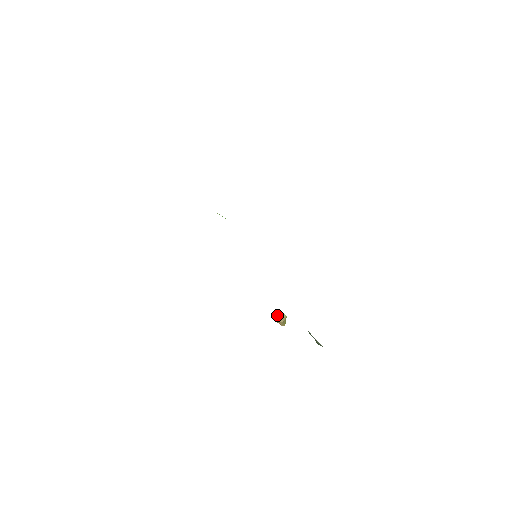
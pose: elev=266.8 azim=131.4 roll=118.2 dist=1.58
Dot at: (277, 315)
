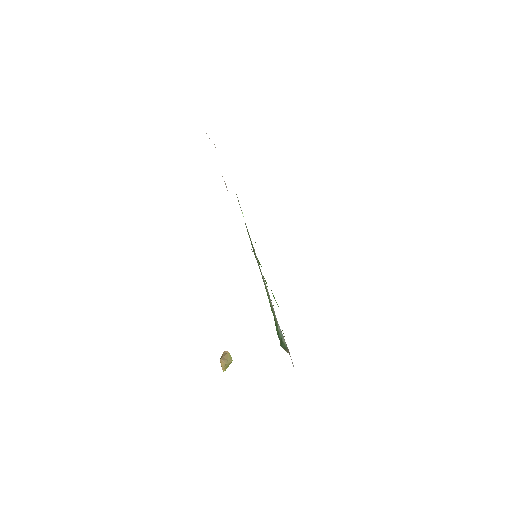
Dot at: (224, 354)
